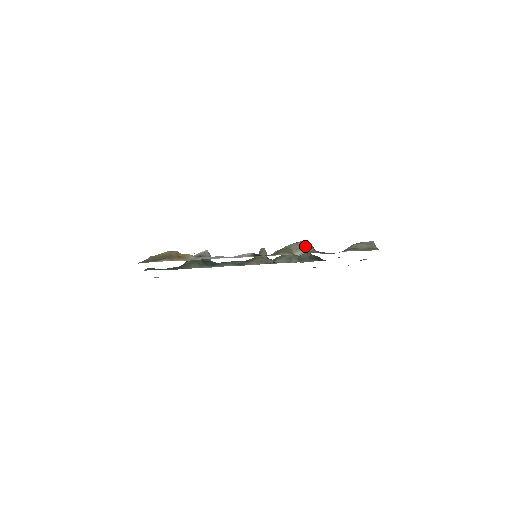
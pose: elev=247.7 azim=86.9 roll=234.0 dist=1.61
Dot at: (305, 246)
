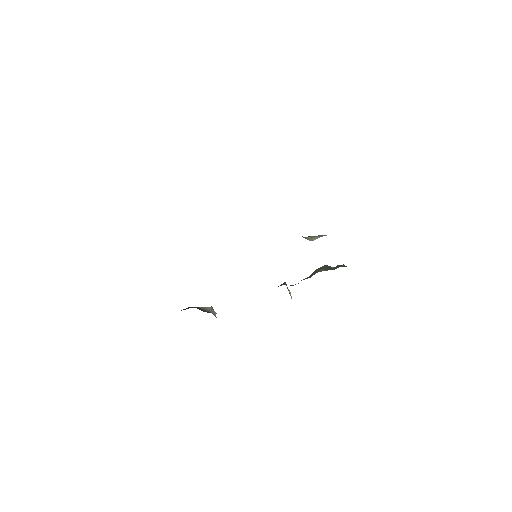
Dot at: occluded
